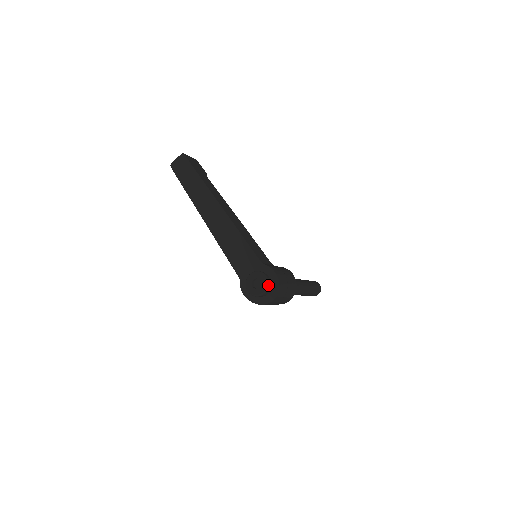
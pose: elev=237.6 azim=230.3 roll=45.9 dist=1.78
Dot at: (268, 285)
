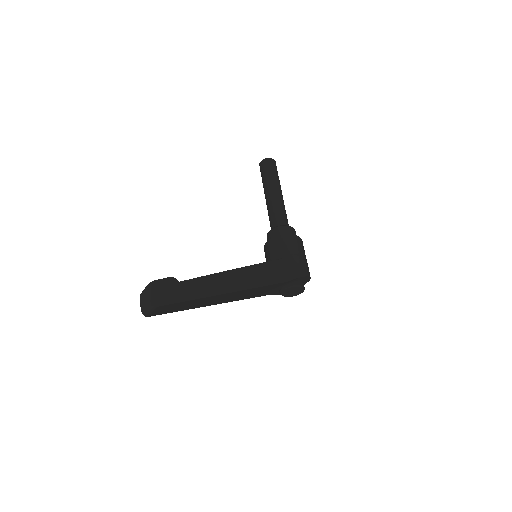
Dot at: (304, 287)
